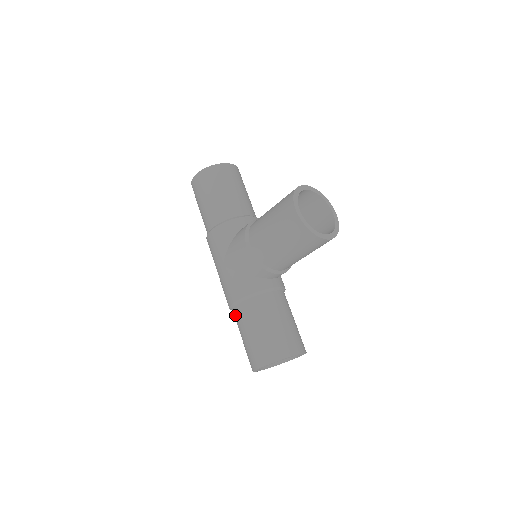
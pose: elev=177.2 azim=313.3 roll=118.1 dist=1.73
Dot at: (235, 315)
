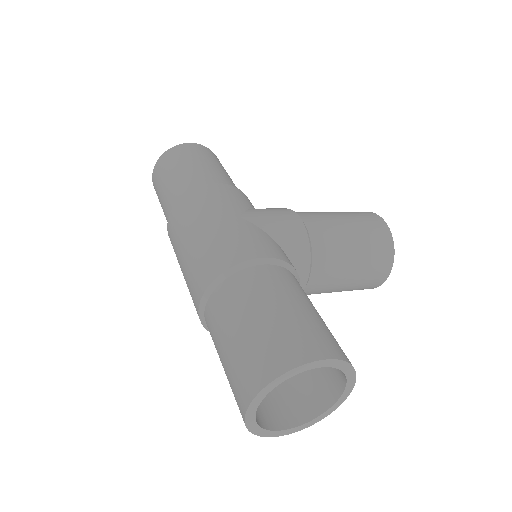
Dot at: (248, 278)
